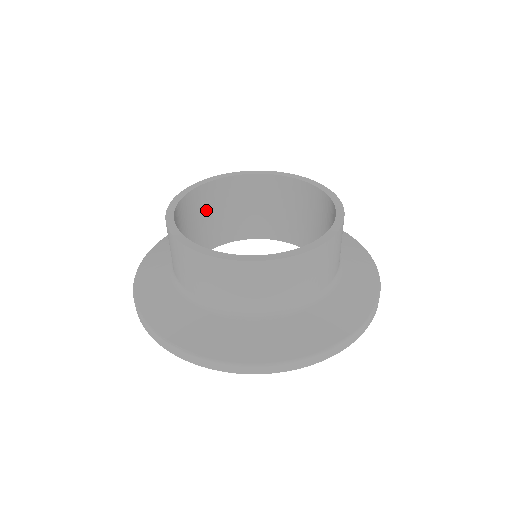
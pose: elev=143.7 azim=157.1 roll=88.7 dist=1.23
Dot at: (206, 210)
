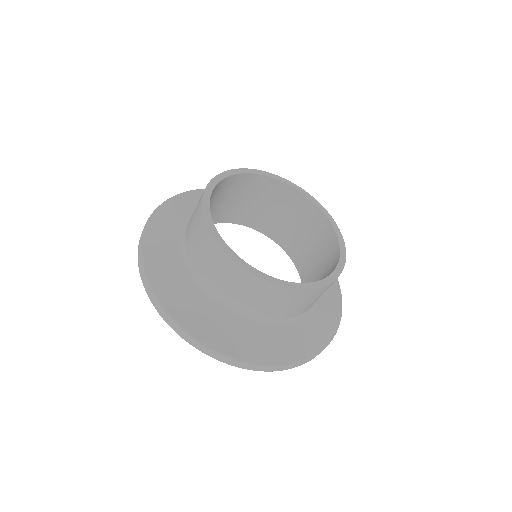
Dot at: occluded
